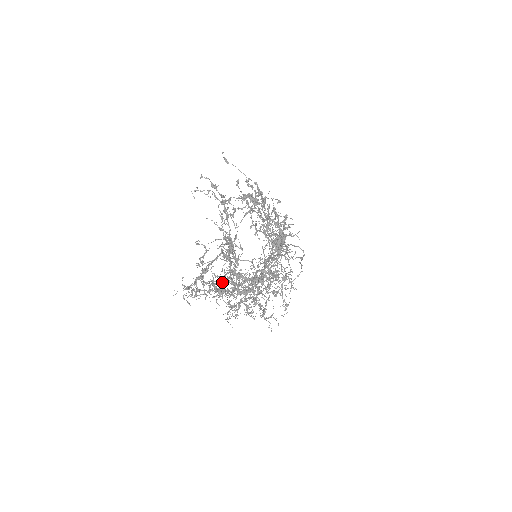
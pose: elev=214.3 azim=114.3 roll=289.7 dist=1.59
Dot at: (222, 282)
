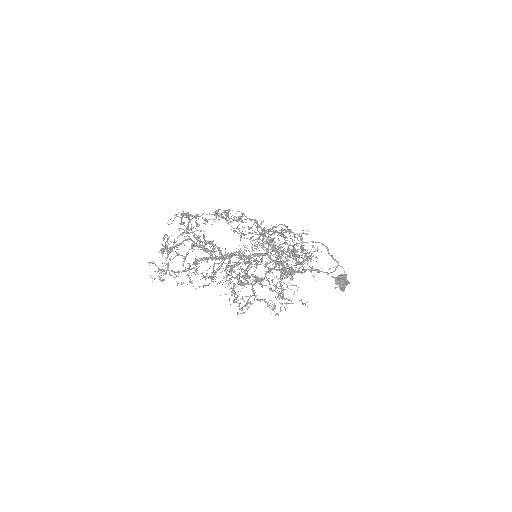
Dot at: occluded
